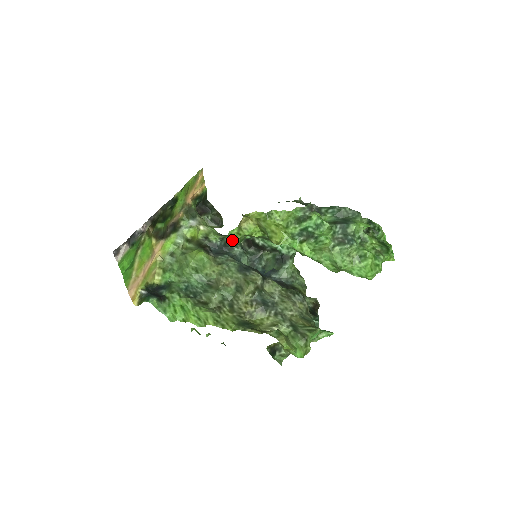
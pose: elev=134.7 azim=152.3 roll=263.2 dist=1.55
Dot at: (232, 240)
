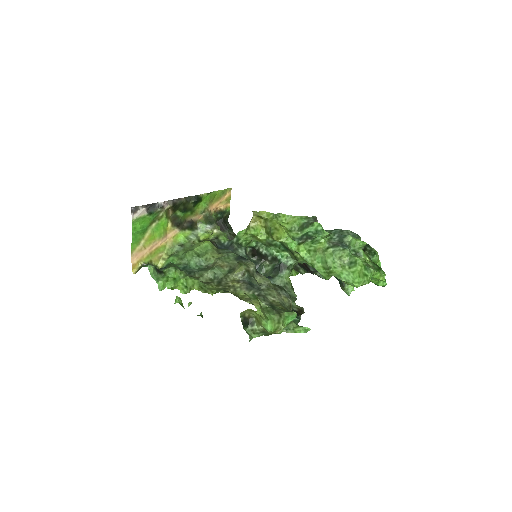
Dot at: (238, 239)
